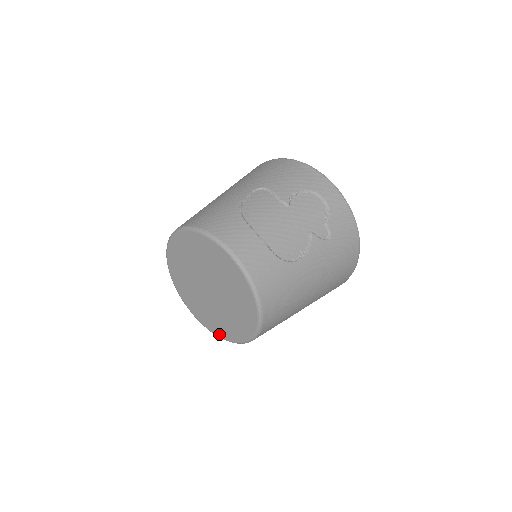
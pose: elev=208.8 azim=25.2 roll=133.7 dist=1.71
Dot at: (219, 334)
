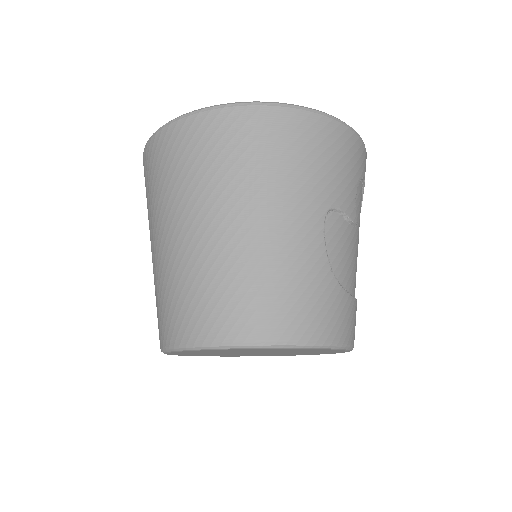
Dot at: (222, 356)
